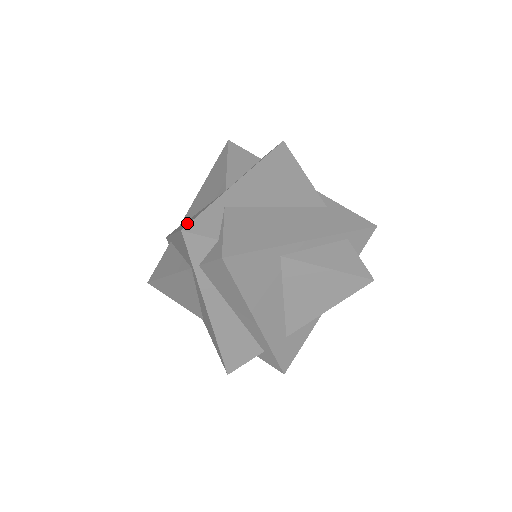
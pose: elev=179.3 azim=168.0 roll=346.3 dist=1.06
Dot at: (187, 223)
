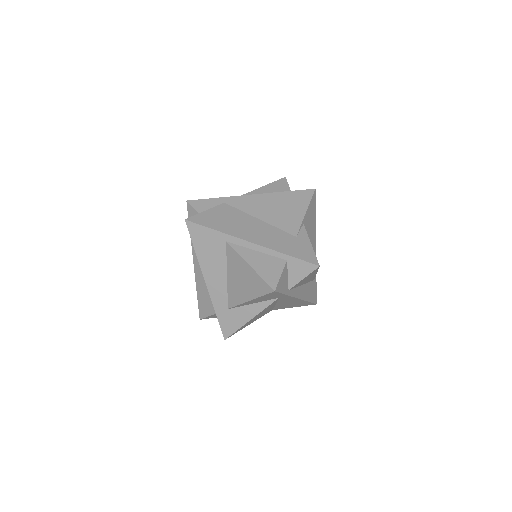
Dot at: occluded
